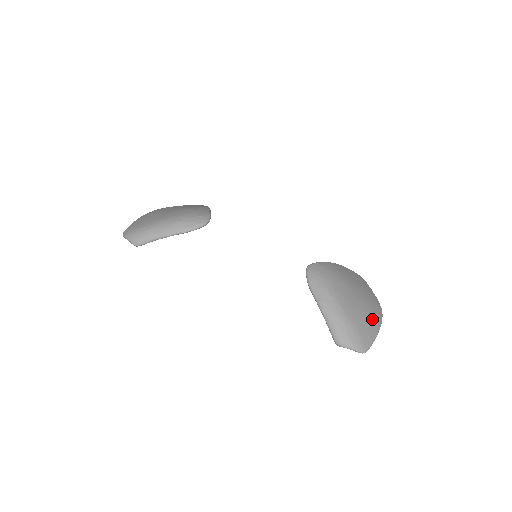
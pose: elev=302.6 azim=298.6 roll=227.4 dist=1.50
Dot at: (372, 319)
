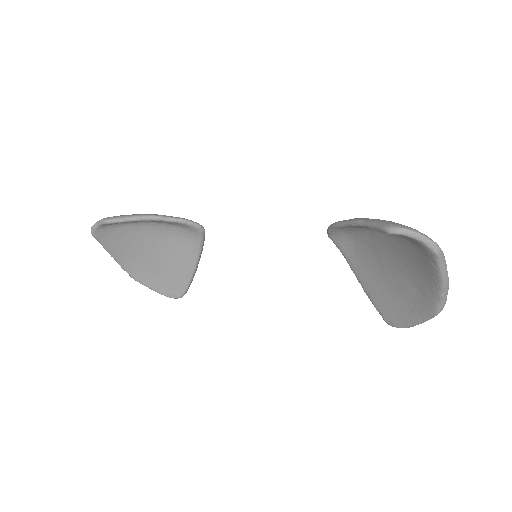
Dot at: occluded
